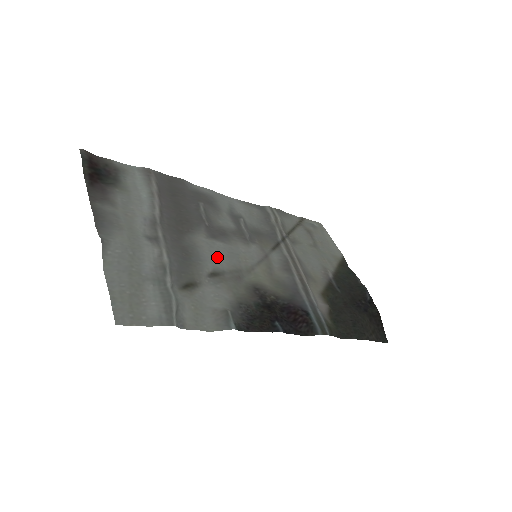
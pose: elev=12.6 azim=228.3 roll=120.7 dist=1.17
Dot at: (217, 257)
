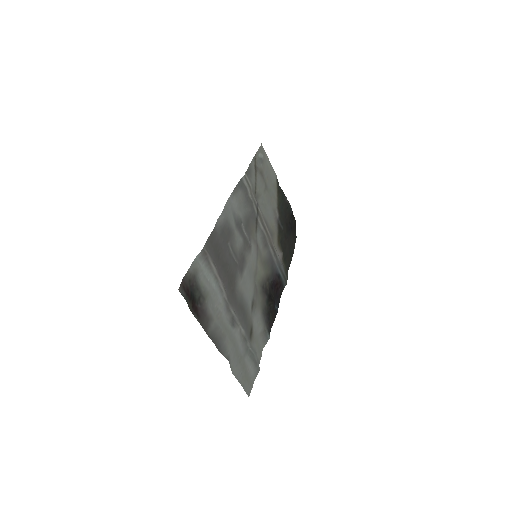
Dot at: (249, 289)
